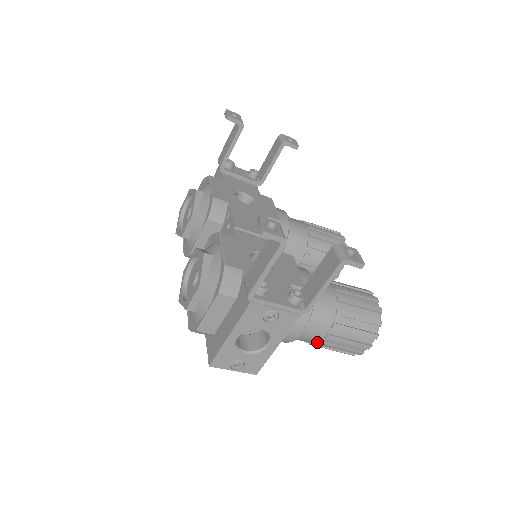
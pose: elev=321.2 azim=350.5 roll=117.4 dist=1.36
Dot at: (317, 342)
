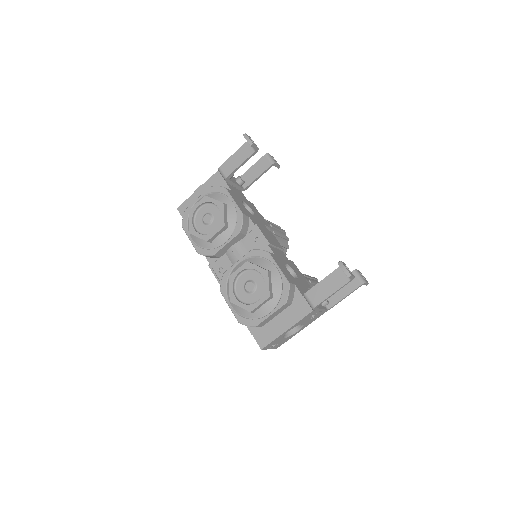
Dot at: occluded
